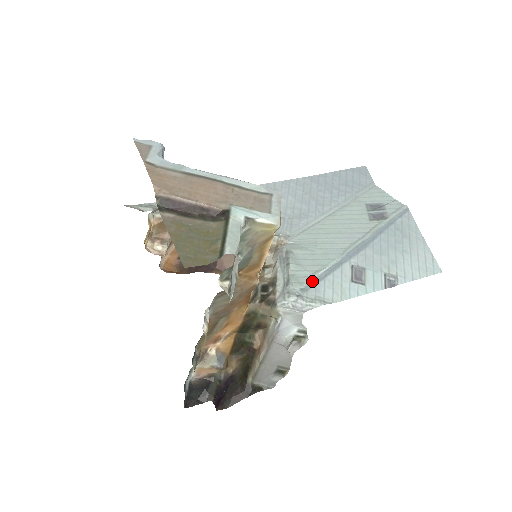
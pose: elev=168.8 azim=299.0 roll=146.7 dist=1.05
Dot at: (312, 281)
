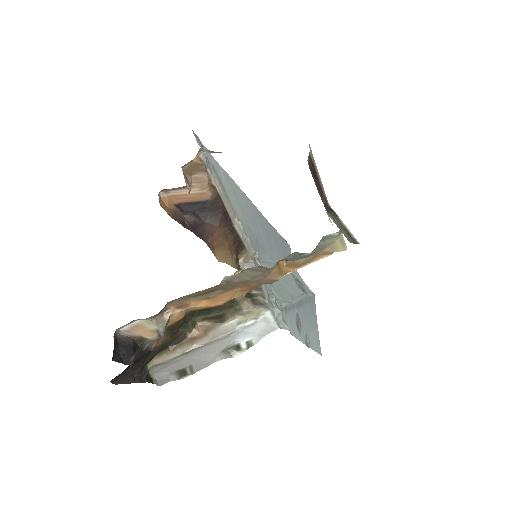
Dot at: (286, 306)
